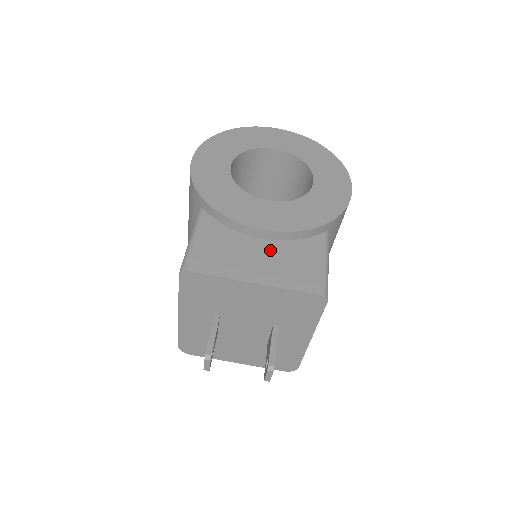
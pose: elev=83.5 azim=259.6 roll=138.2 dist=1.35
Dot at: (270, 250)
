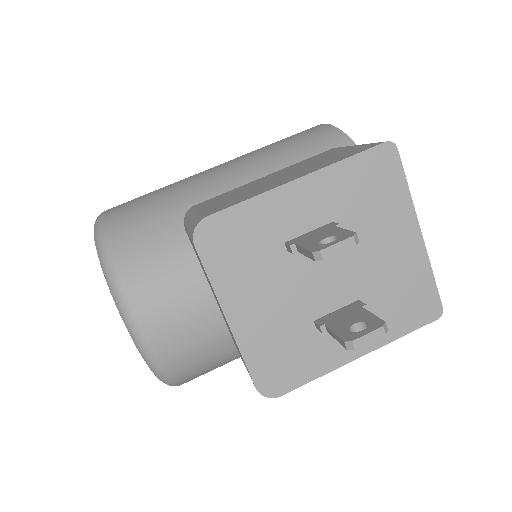
Dot at: occluded
